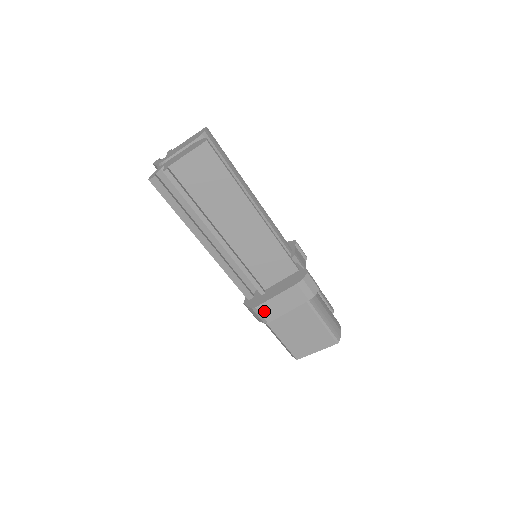
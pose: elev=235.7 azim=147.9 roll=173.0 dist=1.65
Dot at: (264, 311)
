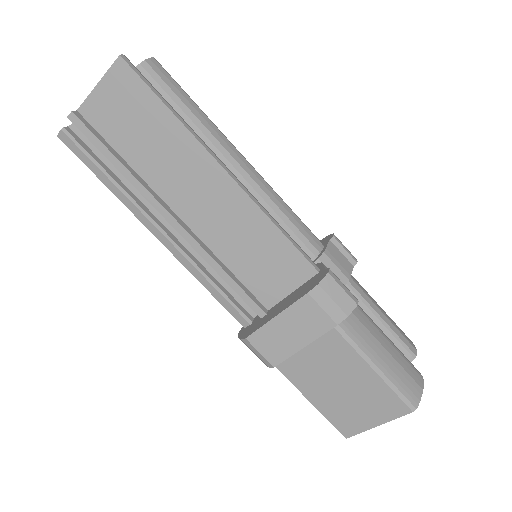
Dot at: (262, 345)
